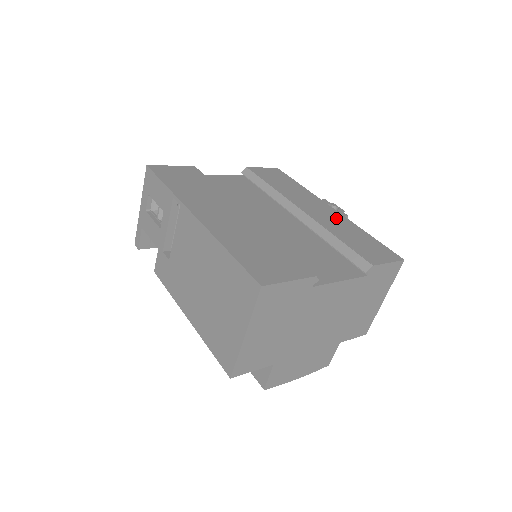
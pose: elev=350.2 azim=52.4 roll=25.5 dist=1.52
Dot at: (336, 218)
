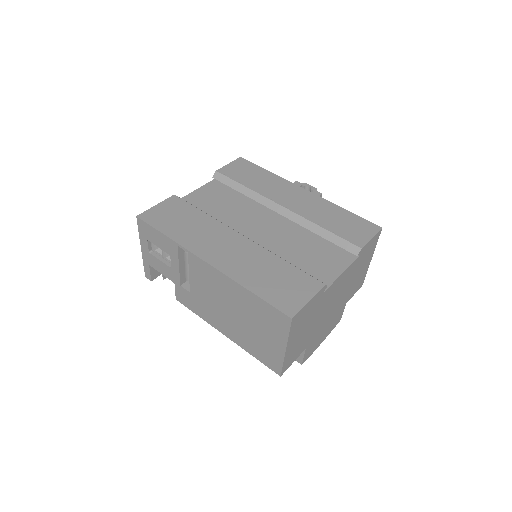
Dot at: (314, 202)
